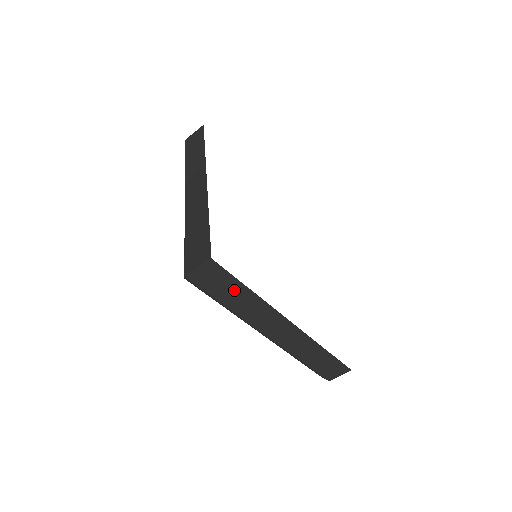
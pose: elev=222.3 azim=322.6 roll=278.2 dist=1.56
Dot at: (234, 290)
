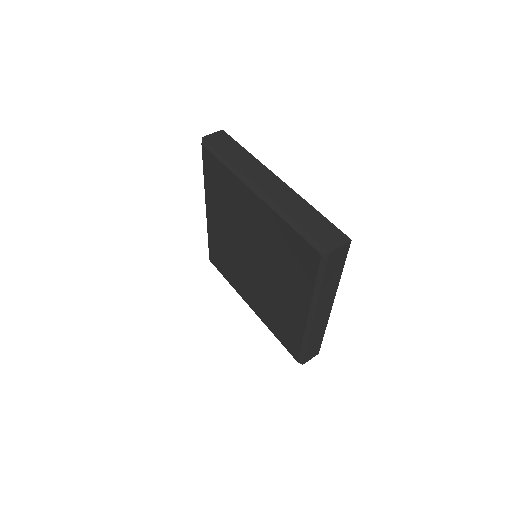
Dot at: (337, 270)
